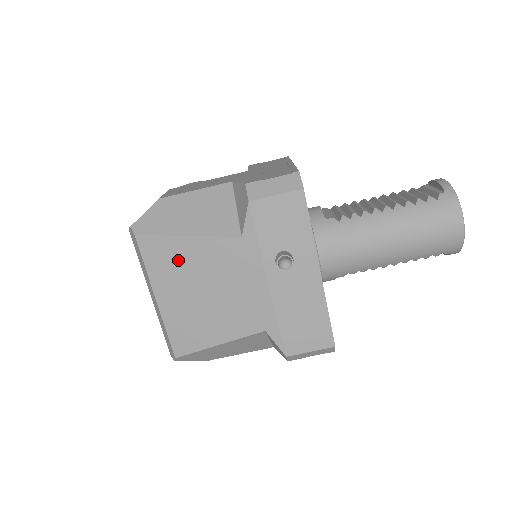
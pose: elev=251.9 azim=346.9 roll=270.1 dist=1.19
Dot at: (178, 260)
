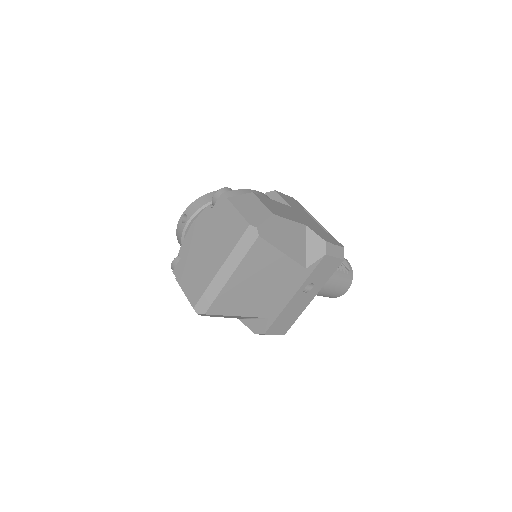
Dot at: (266, 262)
